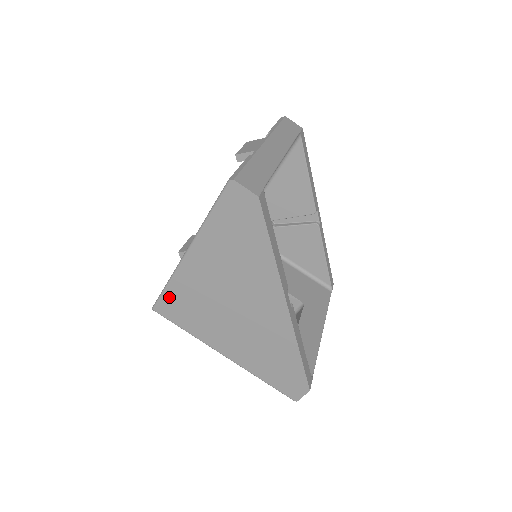
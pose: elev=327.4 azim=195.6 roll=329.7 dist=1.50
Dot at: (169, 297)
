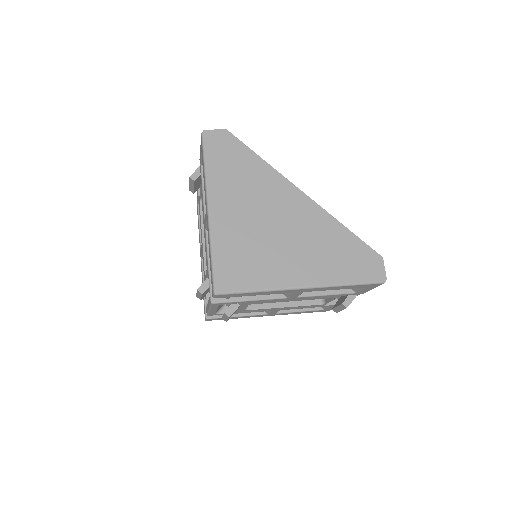
Dot at: (220, 265)
